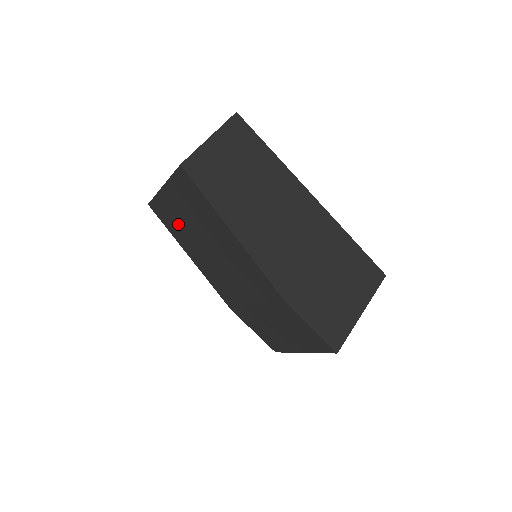
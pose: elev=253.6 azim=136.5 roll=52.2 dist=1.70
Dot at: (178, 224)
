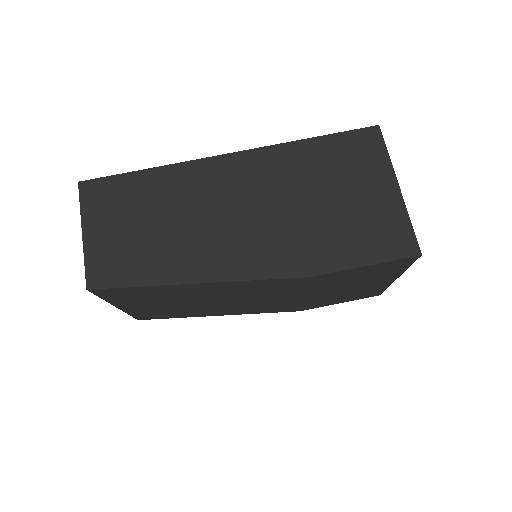
Dot at: (170, 311)
